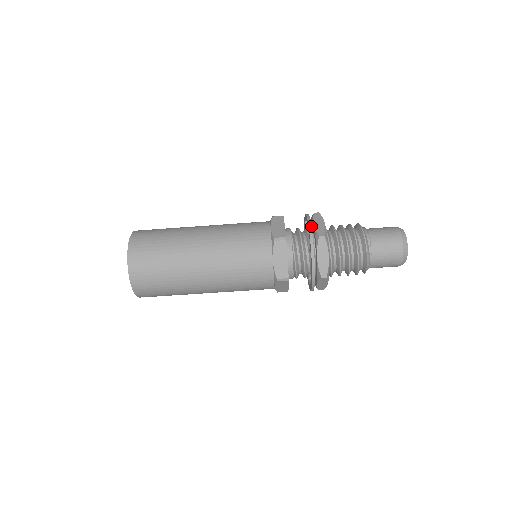
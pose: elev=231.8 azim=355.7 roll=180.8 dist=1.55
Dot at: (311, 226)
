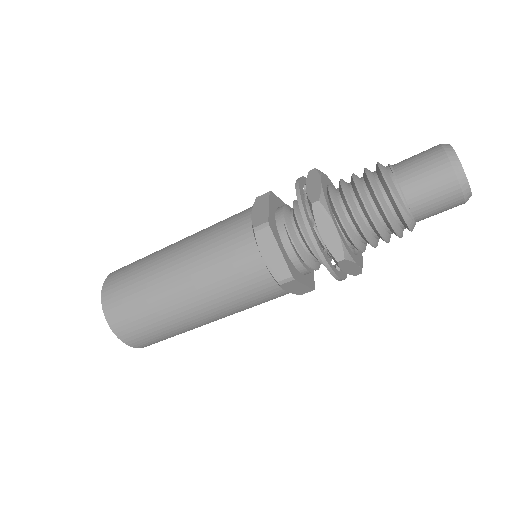
Dot at: (299, 193)
